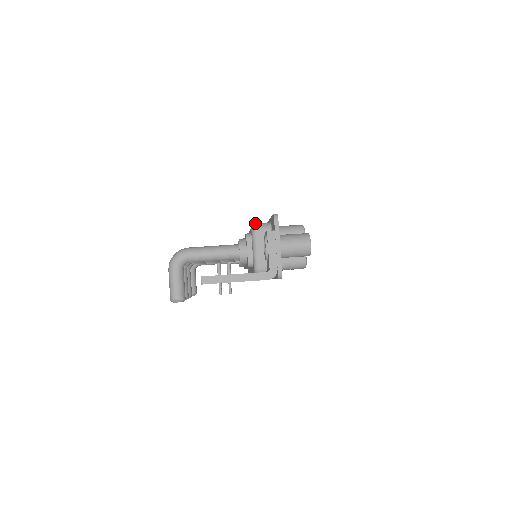
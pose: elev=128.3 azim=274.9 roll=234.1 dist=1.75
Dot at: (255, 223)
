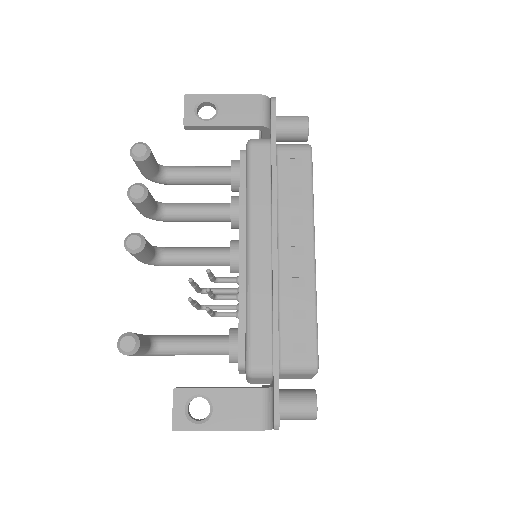
Dot at: occluded
